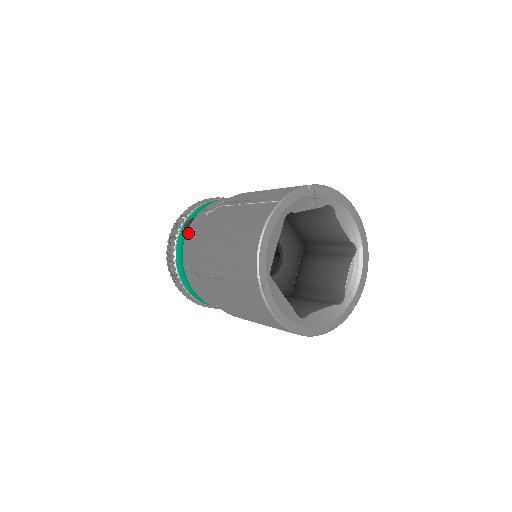
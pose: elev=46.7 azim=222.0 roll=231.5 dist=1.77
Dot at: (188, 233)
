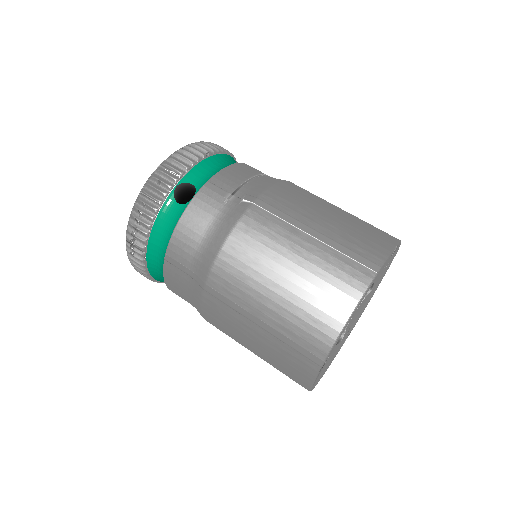
Dot at: (189, 214)
